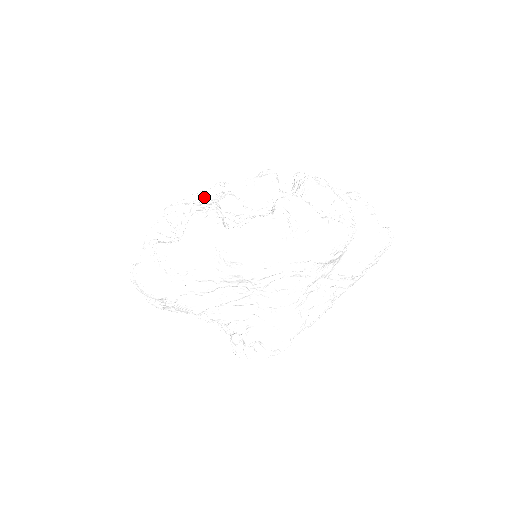
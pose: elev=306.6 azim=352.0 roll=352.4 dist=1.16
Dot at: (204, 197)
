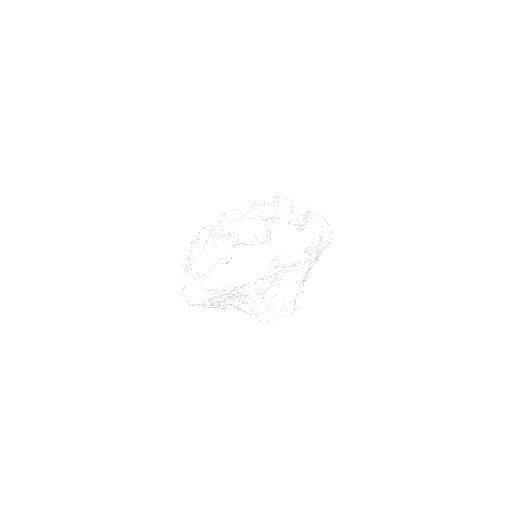
Dot at: (255, 214)
